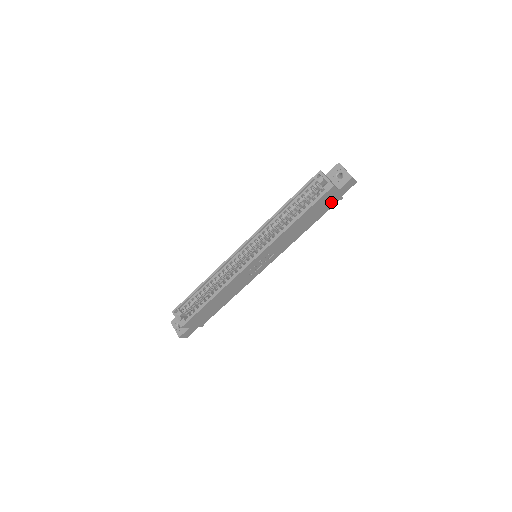
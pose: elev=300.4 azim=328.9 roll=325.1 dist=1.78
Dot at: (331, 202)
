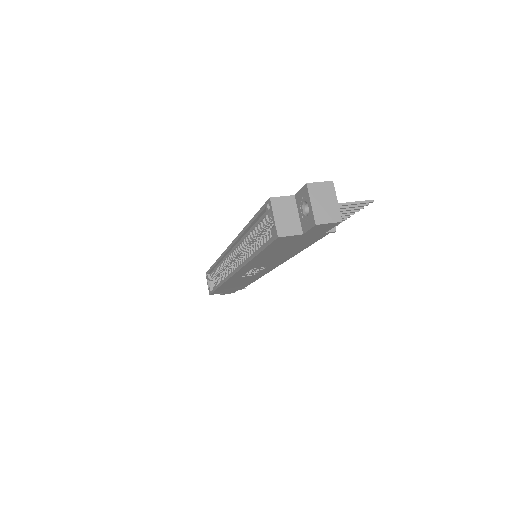
Dot at: (309, 238)
